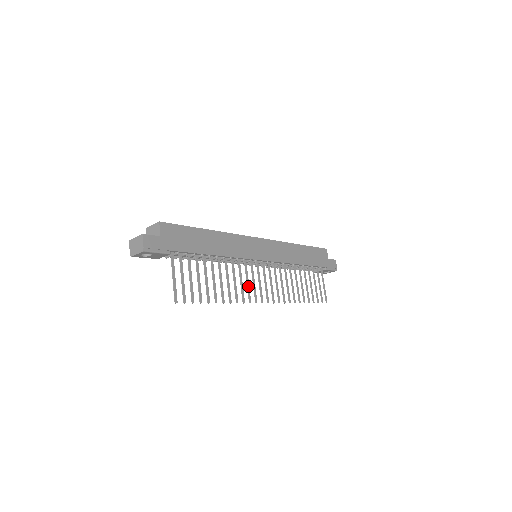
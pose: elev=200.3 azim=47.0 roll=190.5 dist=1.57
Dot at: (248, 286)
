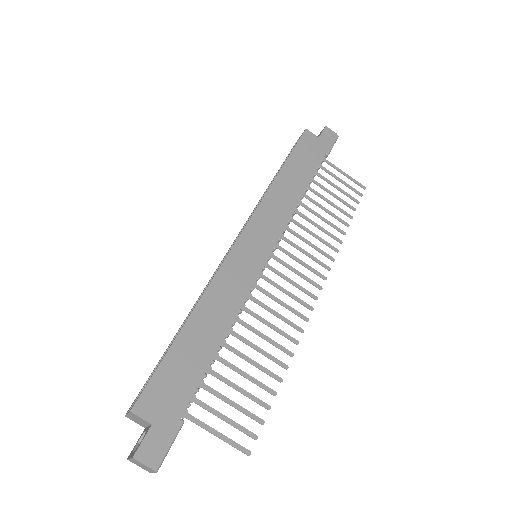
Dot at: (287, 307)
